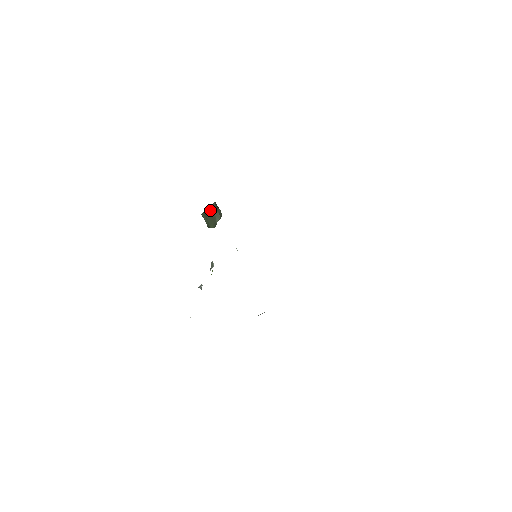
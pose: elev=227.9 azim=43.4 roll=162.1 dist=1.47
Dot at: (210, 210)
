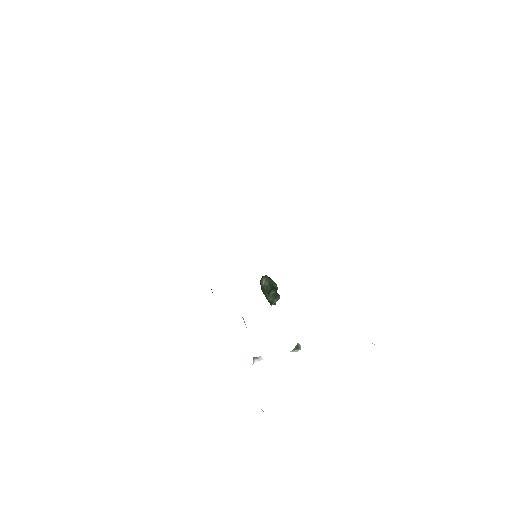
Dot at: (260, 284)
